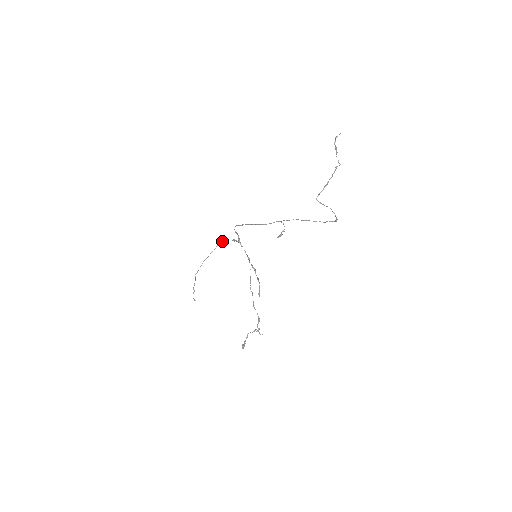
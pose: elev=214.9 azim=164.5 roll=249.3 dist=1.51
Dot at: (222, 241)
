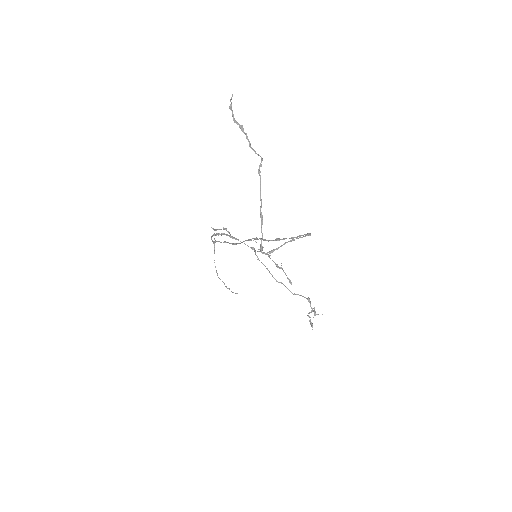
Dot at: occluded
